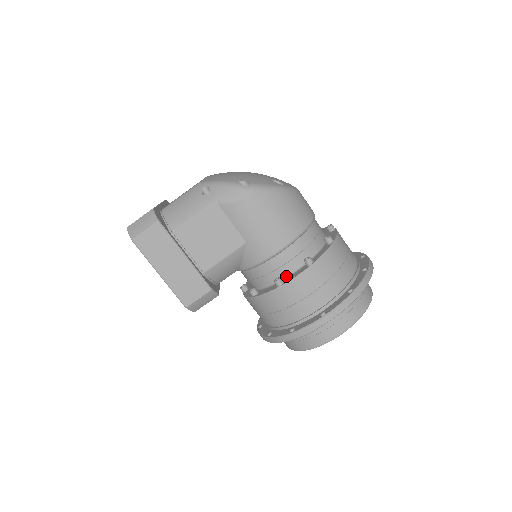
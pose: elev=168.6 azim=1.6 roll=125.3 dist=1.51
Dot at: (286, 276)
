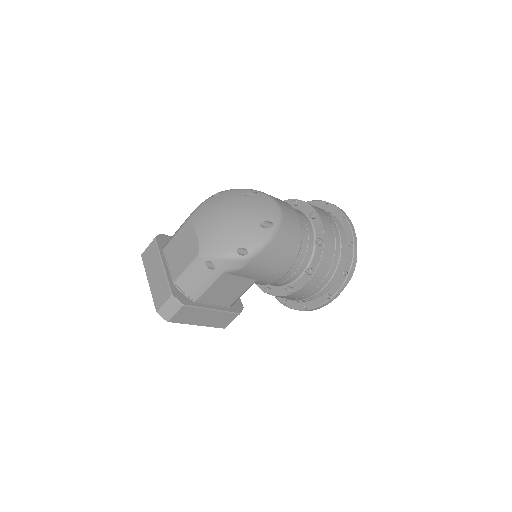
Dot at: (293, 281)
